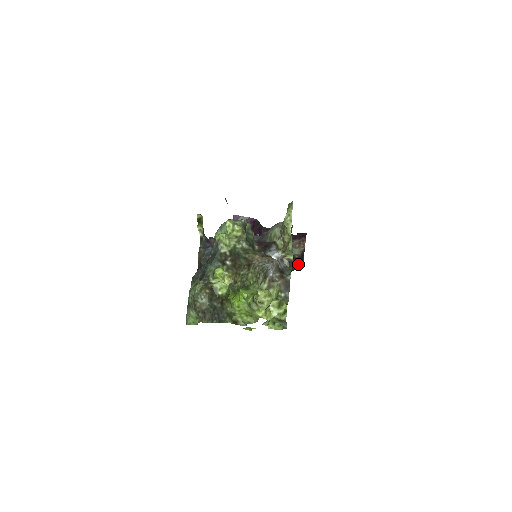
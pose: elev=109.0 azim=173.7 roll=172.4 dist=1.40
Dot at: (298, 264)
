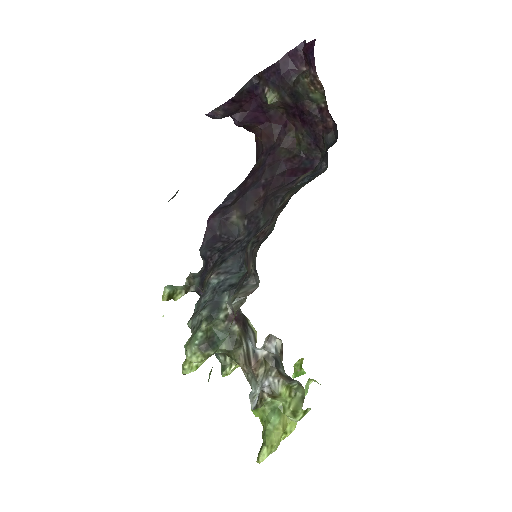
Dot at: (331, 120)
